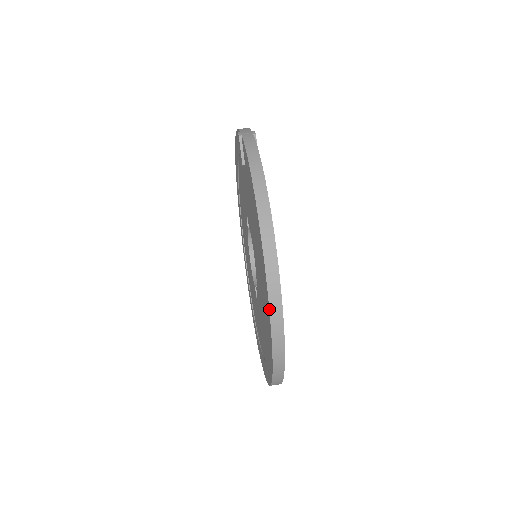
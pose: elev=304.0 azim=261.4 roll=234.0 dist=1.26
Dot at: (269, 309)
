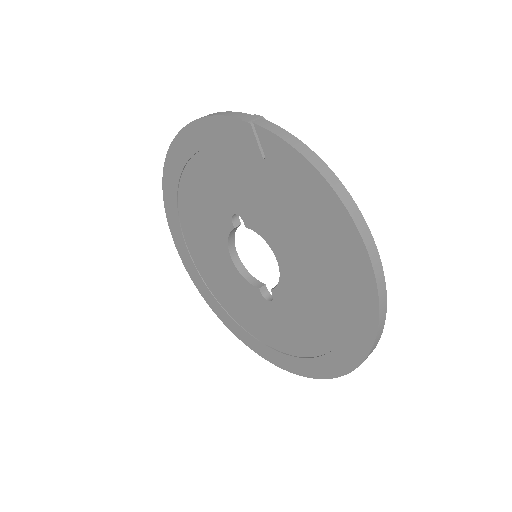
Dot at: (379, 306)
